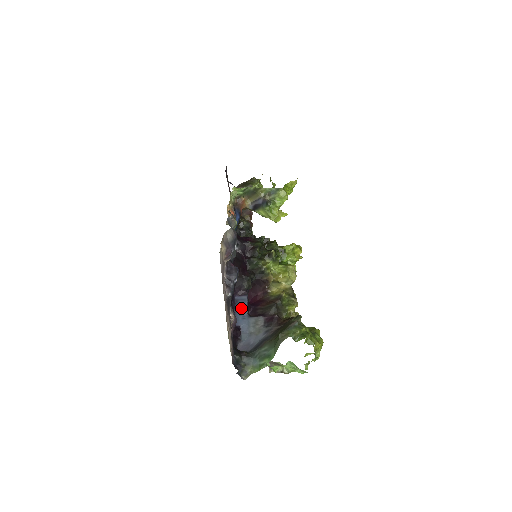
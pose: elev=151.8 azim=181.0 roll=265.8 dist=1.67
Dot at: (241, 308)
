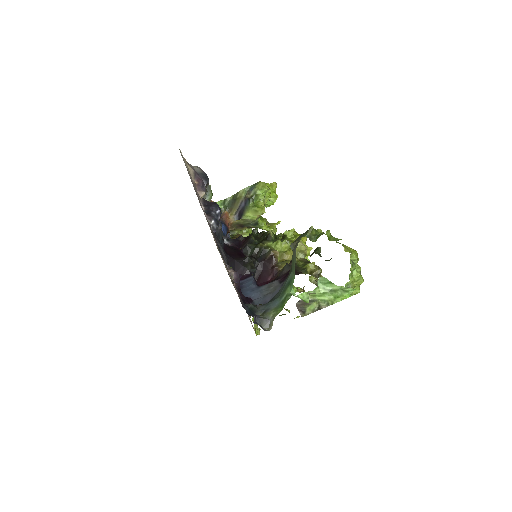
Dot at: (247, 285)
